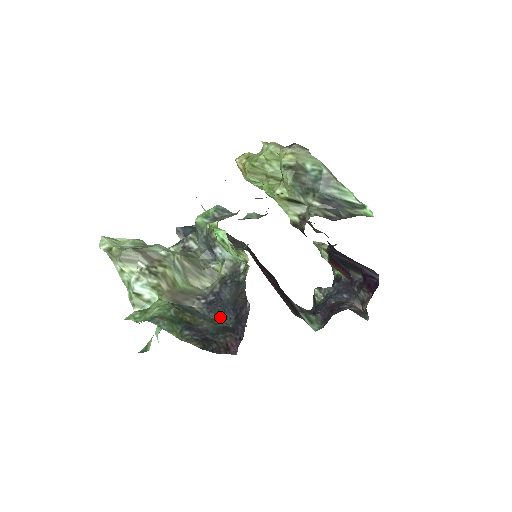
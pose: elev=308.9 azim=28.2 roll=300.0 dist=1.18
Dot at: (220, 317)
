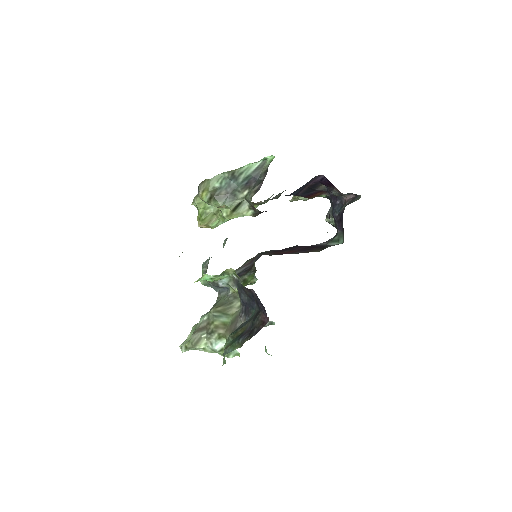
Dot at: (253, 312)
